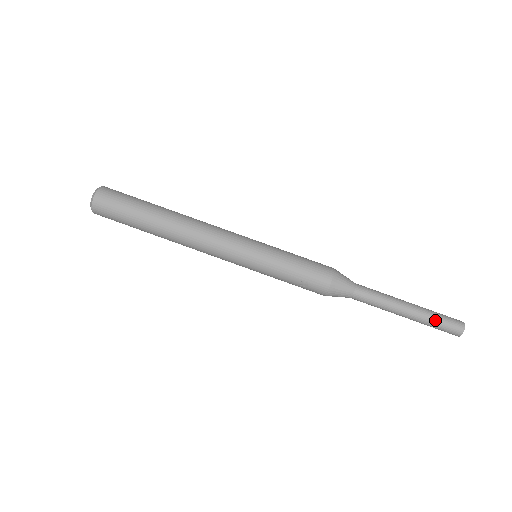
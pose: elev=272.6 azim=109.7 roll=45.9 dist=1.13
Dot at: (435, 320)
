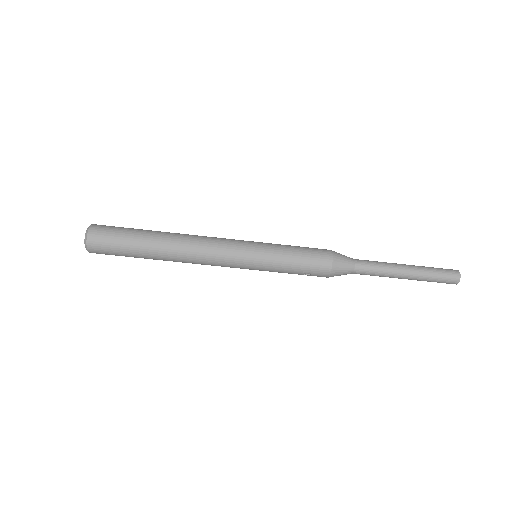
Dot at: (432, 277)
